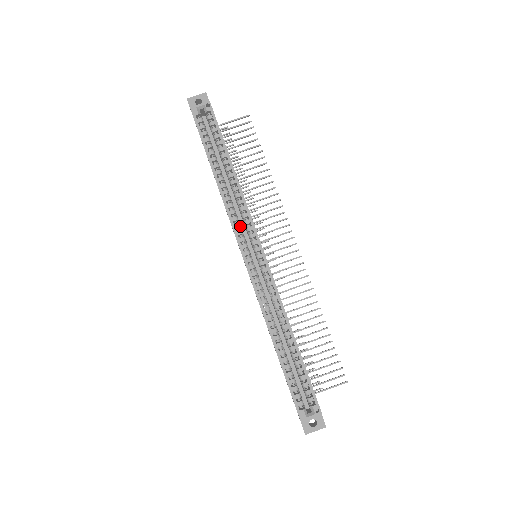
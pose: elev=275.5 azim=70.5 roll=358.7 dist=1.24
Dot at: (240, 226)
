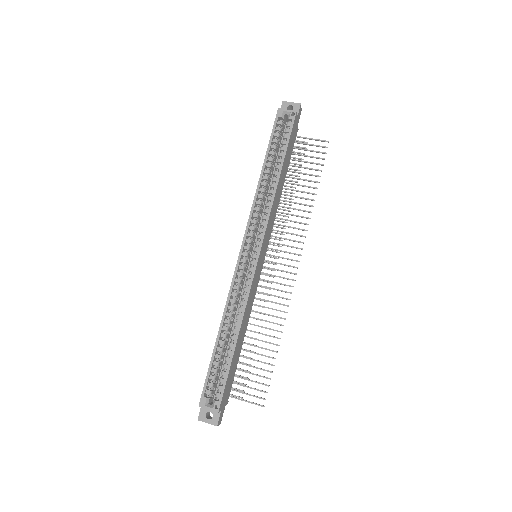
Dot at: (255, 223)
